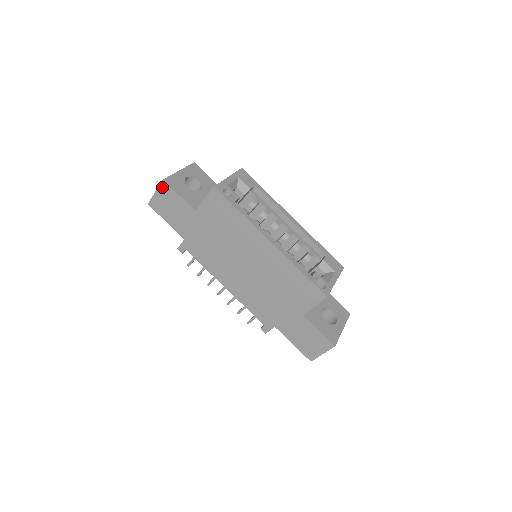
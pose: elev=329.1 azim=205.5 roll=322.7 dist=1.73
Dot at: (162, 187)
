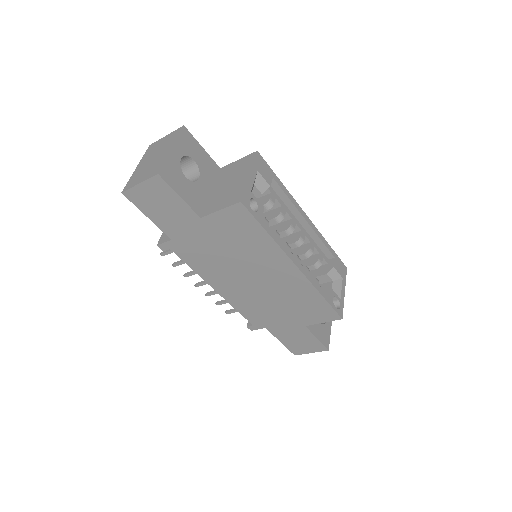
Dot at: (153, 181)
